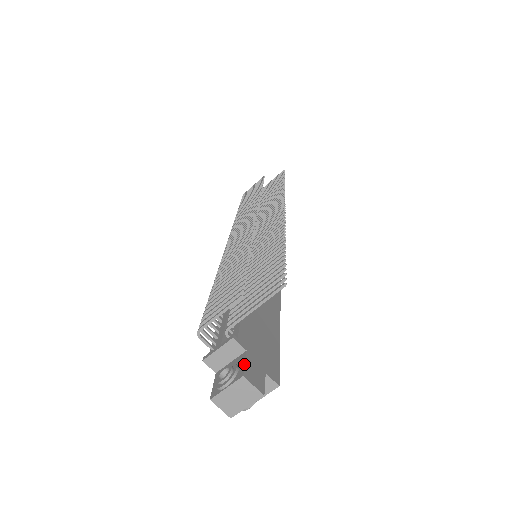
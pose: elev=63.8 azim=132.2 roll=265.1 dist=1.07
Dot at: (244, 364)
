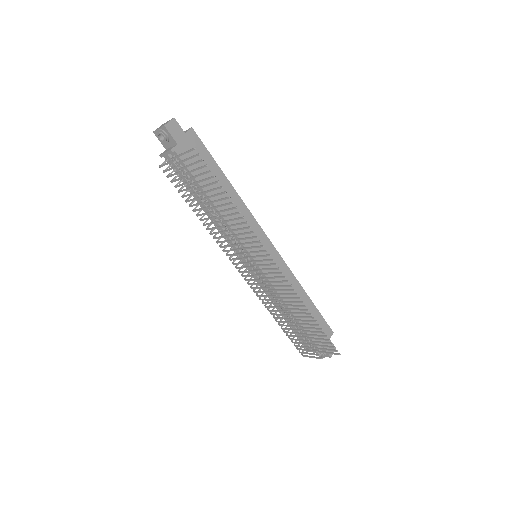
Dot at: occluded
